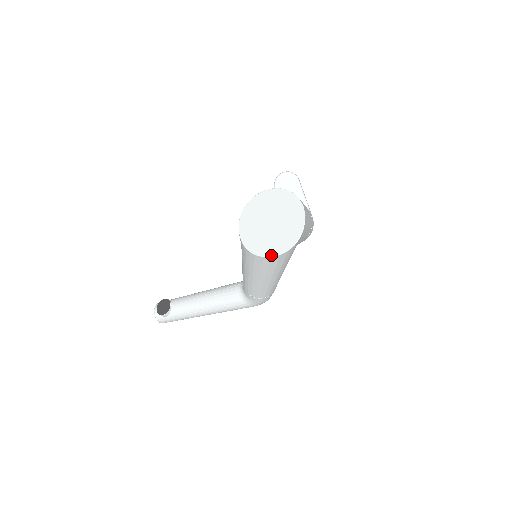
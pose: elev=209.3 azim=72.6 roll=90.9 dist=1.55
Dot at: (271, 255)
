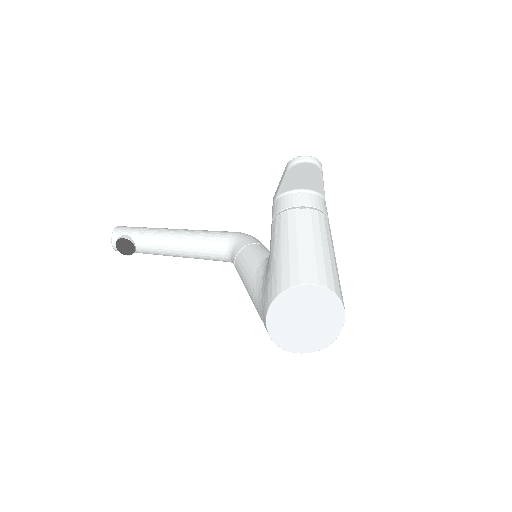
Dot at: occluded
